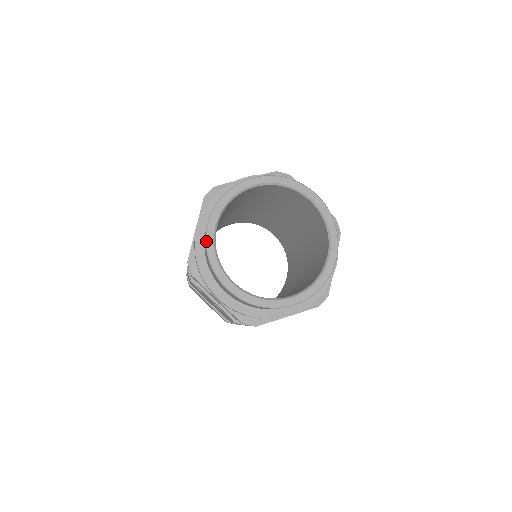
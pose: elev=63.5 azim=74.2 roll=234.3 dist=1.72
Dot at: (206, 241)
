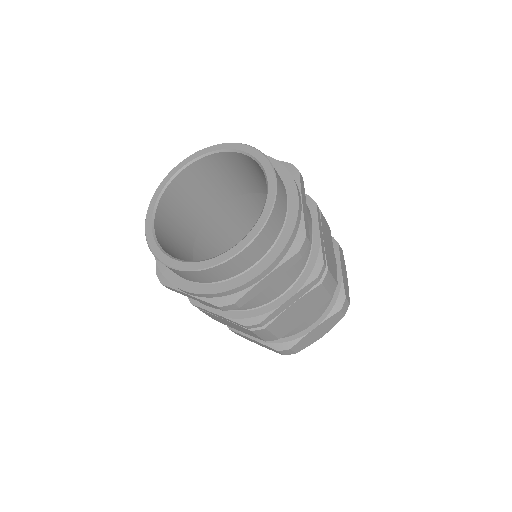
Dot at: occluded
